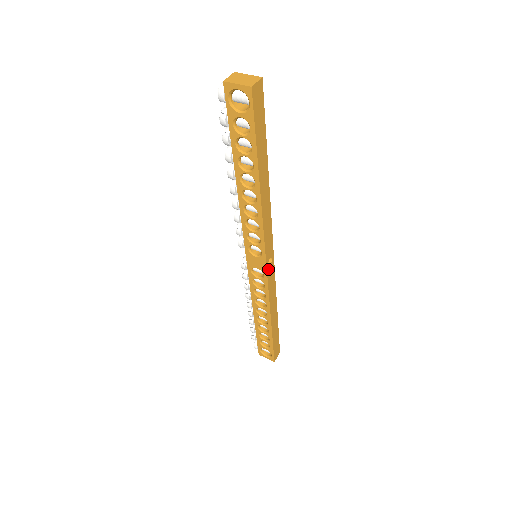
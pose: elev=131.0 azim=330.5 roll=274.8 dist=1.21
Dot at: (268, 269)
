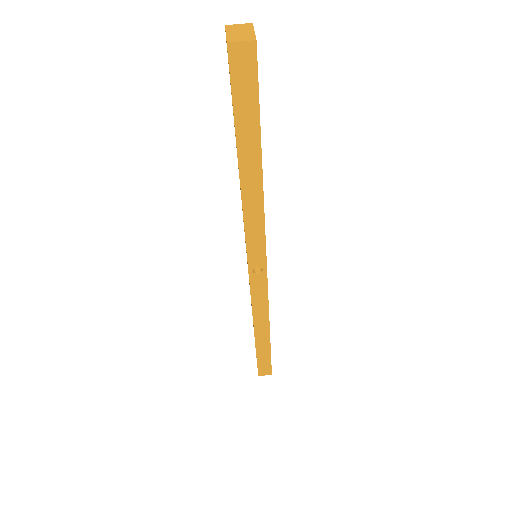
Dot at: (253, 276)
